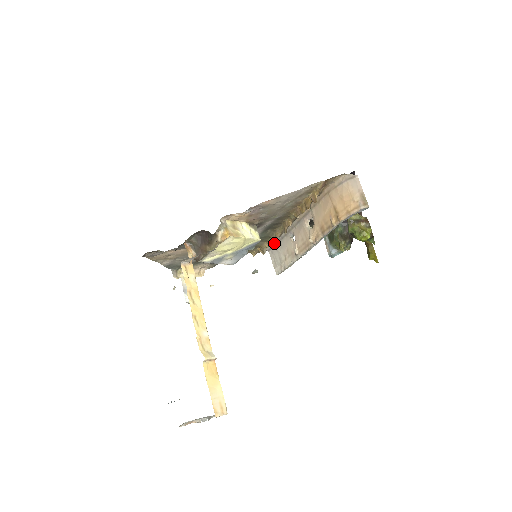
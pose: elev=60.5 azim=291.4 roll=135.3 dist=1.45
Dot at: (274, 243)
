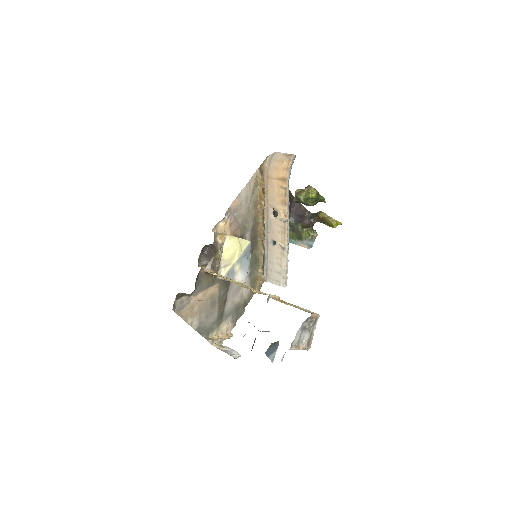
Dot at: (265, 269)
